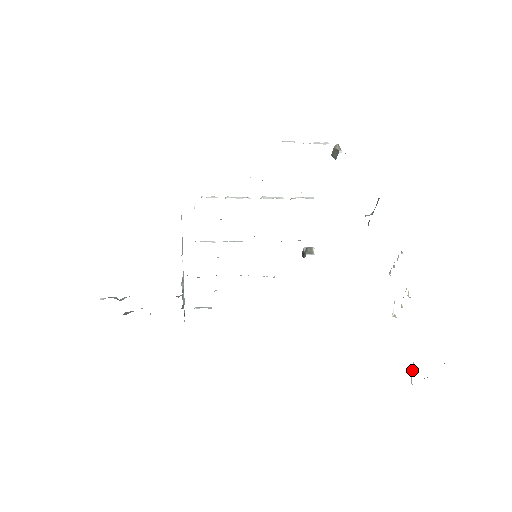
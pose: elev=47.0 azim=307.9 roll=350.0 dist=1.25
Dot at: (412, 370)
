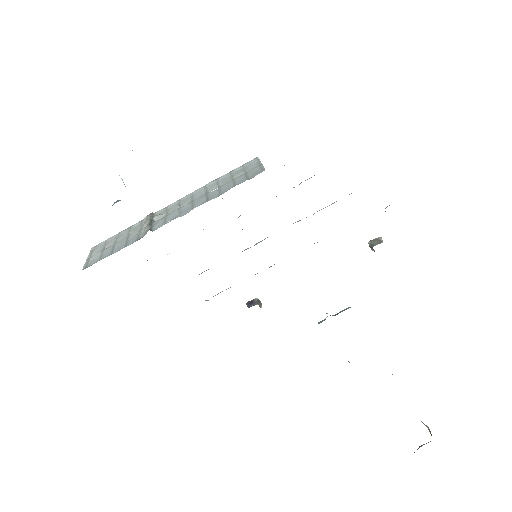
Dot at: occluded
